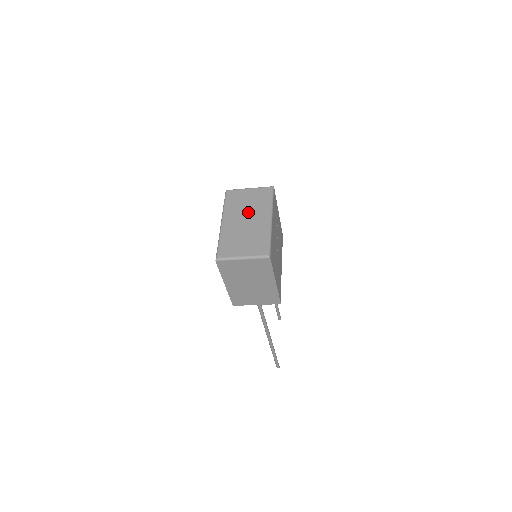
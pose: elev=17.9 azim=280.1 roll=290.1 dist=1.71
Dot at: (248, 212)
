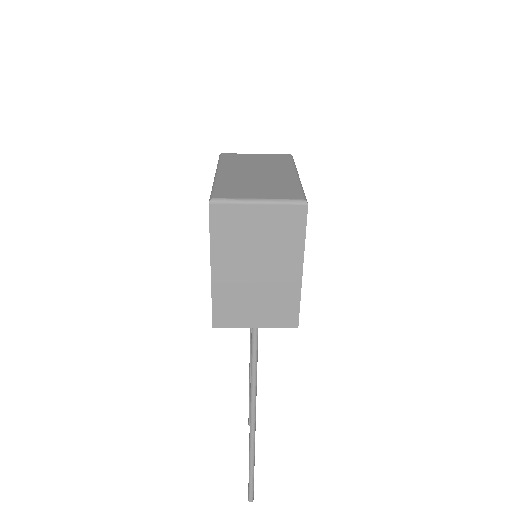
Dot at: (259, 167)
